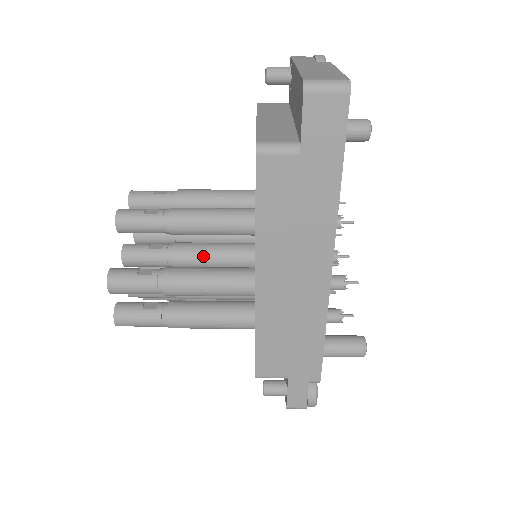
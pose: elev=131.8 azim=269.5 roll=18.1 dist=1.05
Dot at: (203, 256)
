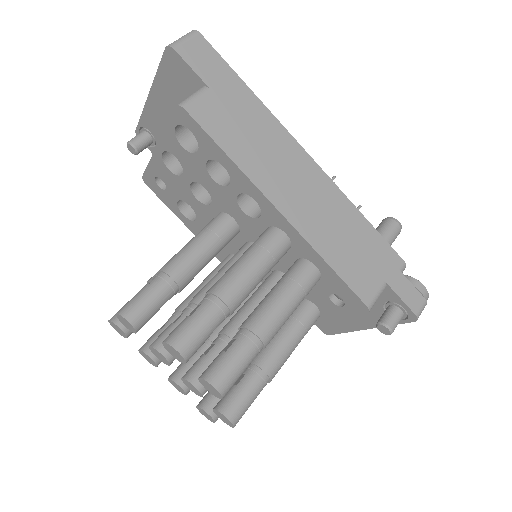
Dot at: occluded
